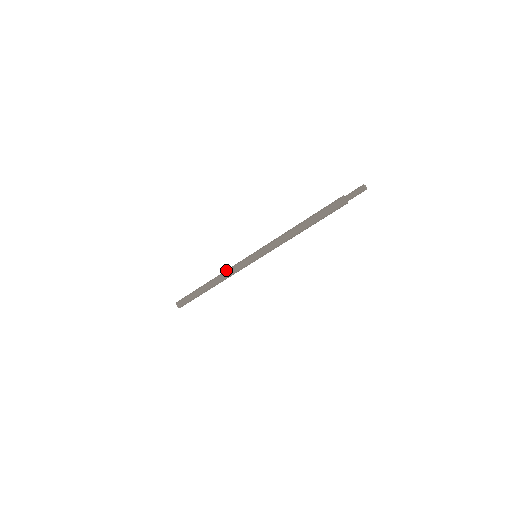
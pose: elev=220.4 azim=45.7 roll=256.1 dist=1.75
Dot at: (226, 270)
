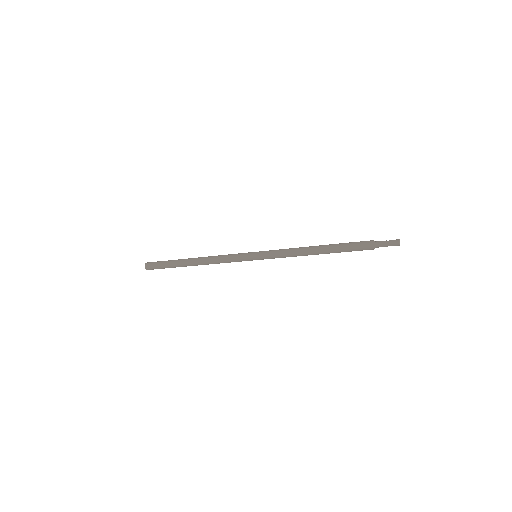
Dot at: (216, 259)
